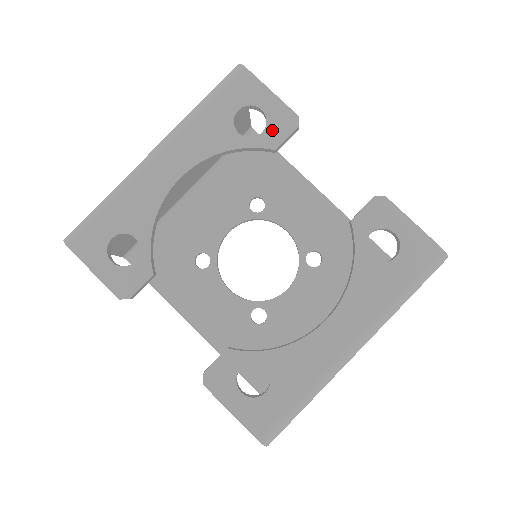
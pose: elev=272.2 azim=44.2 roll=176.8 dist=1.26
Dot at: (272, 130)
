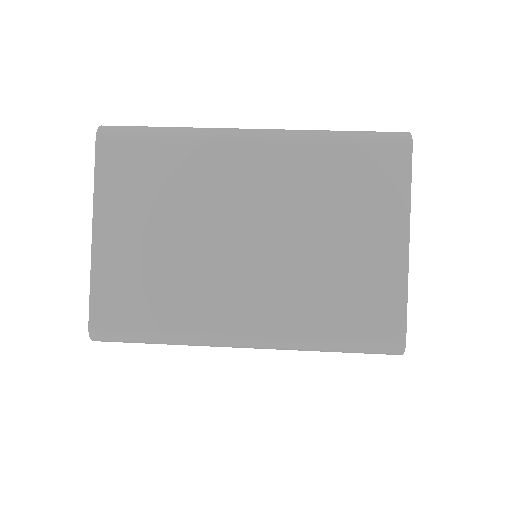
Dot at: occluded
